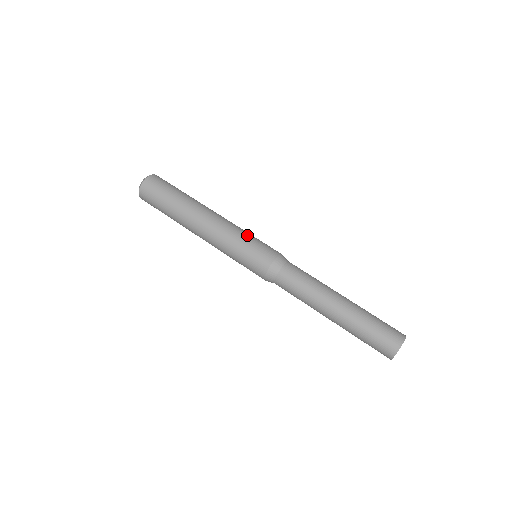
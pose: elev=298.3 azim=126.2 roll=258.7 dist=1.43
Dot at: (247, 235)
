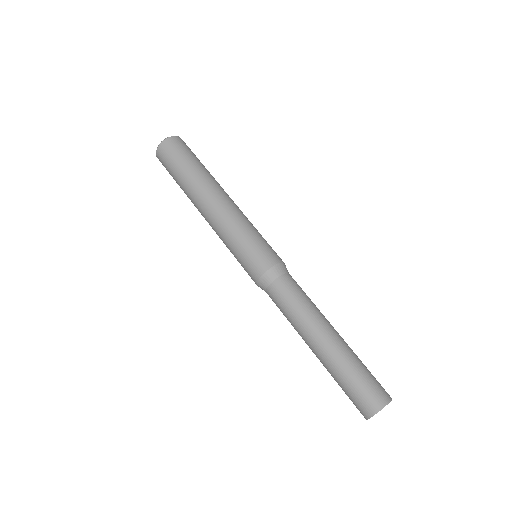
Dot at: occluded
